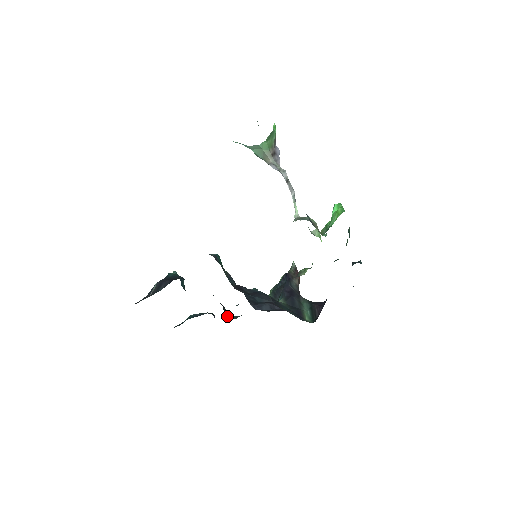
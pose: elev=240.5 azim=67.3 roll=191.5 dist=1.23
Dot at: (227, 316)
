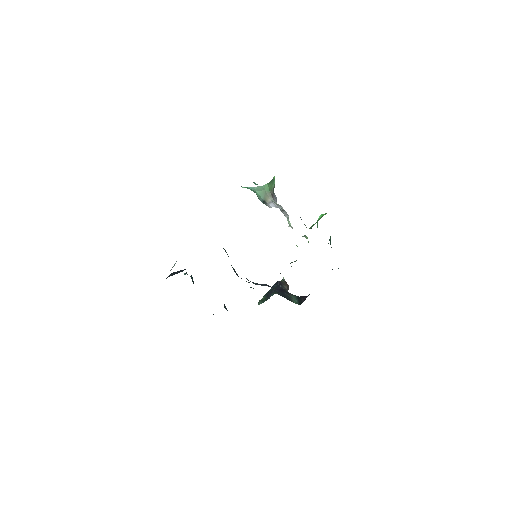
Dot at: occluded
